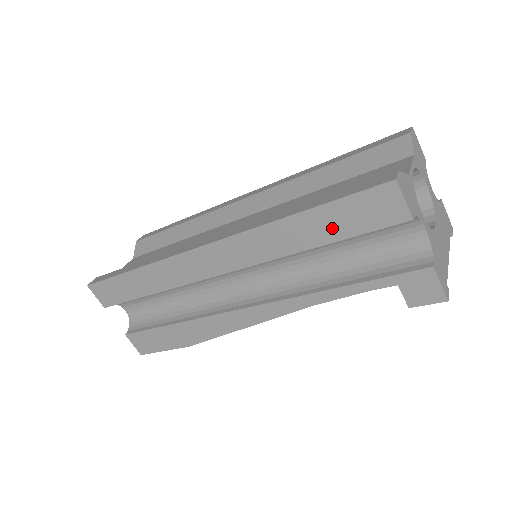
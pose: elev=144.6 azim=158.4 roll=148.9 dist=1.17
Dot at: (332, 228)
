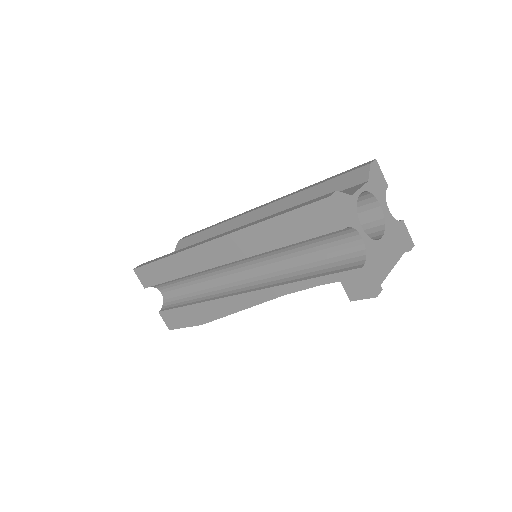
Dot at: (291, 232)
